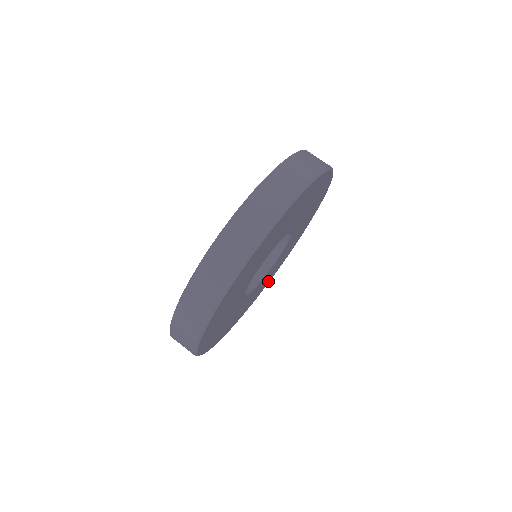
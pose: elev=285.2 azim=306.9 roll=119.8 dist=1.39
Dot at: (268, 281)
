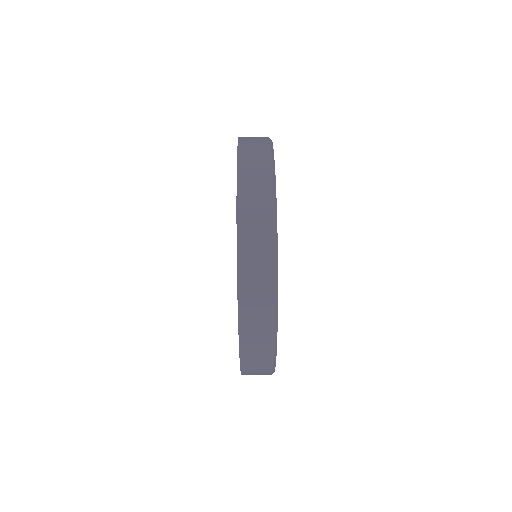
Dot at: occluded
